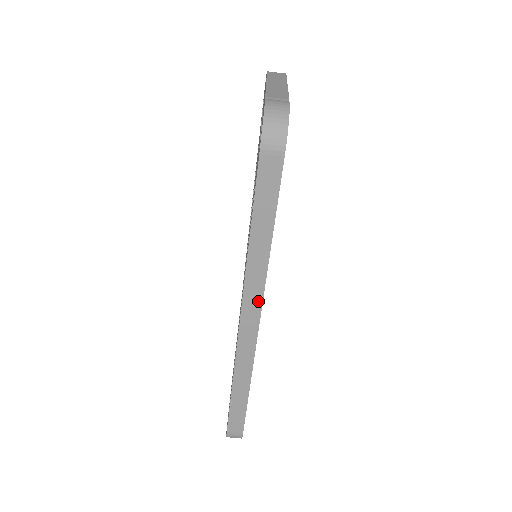
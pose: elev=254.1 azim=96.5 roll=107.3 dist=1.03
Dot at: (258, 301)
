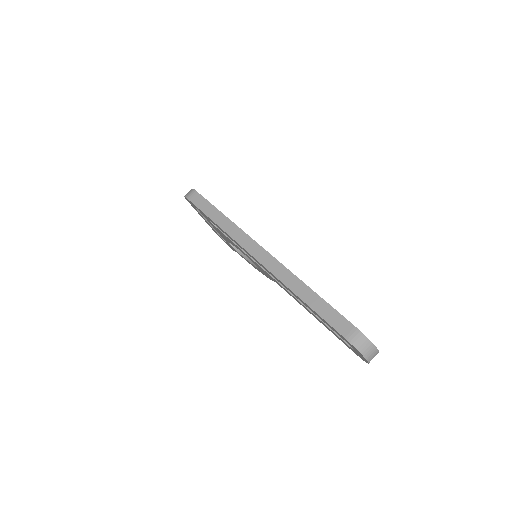
Dot at: (250, 240)
